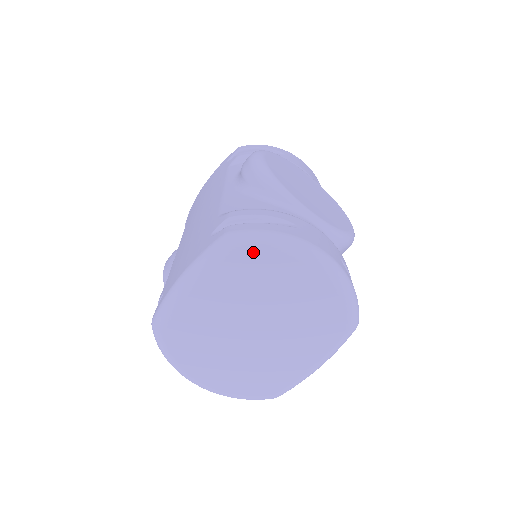
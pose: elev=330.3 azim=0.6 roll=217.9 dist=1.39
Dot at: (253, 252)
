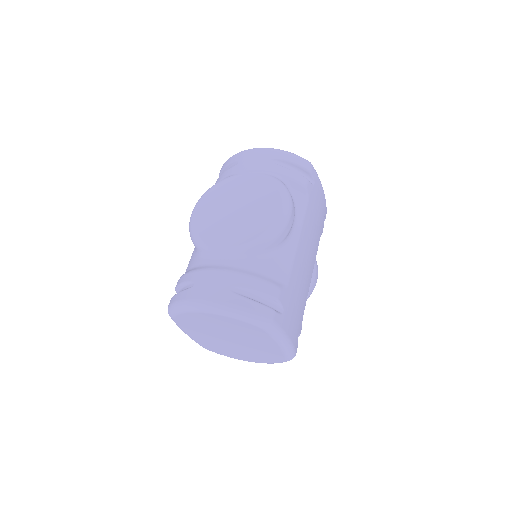
Dot at: (179, 316)
